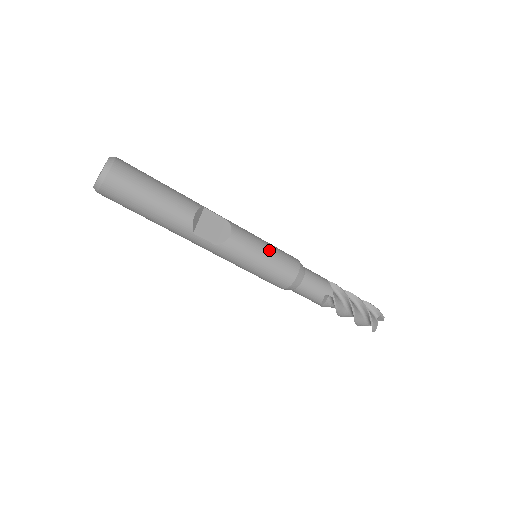
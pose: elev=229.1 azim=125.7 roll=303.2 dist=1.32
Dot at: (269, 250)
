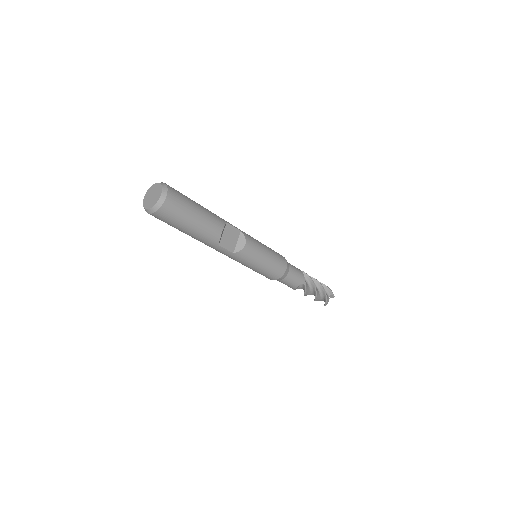
Dot at: (269, 254)
